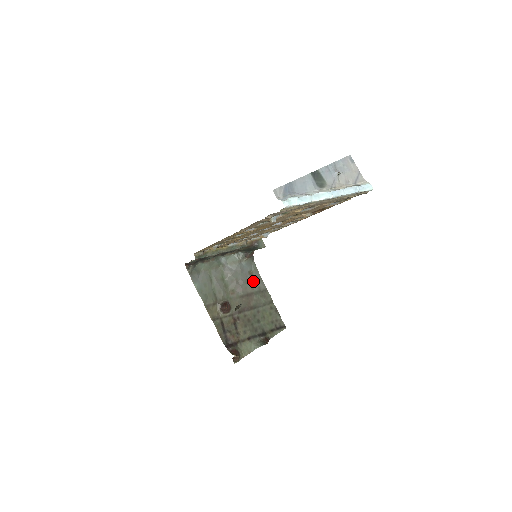
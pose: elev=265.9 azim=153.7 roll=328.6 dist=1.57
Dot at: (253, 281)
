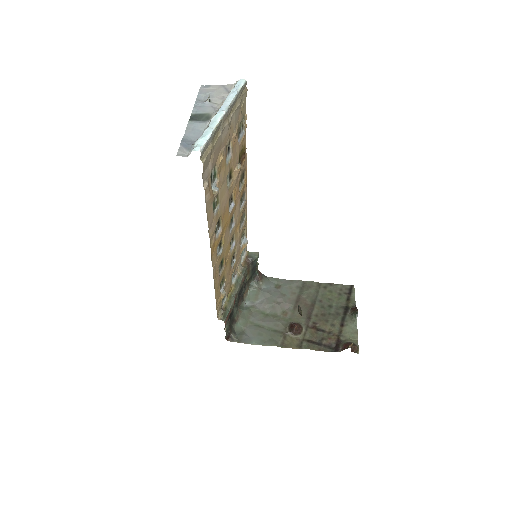
Dot at: (287, 289)
